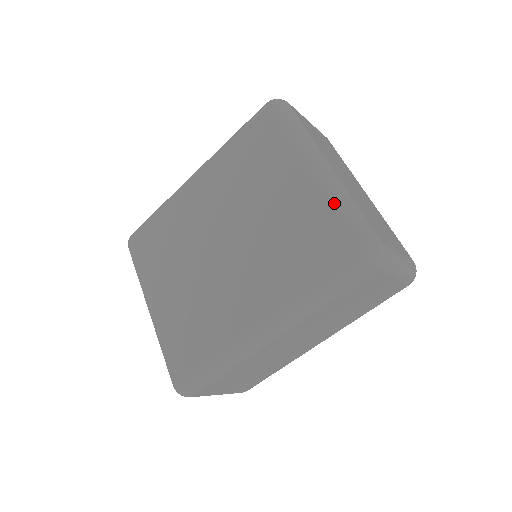
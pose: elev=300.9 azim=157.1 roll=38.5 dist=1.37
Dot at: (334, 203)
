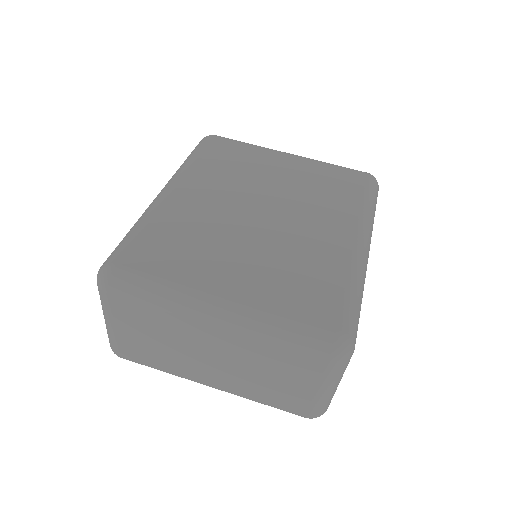
Dot at: (326, 163)
